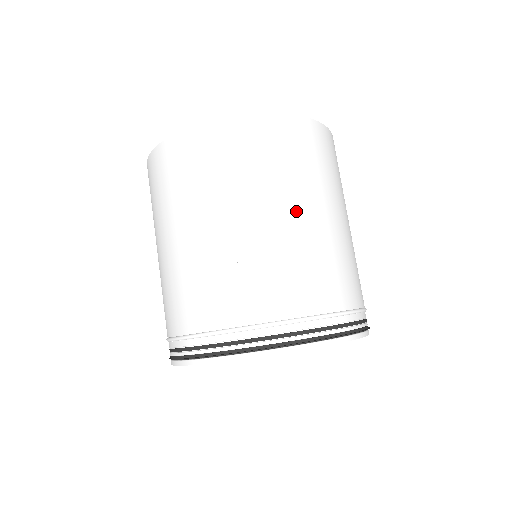
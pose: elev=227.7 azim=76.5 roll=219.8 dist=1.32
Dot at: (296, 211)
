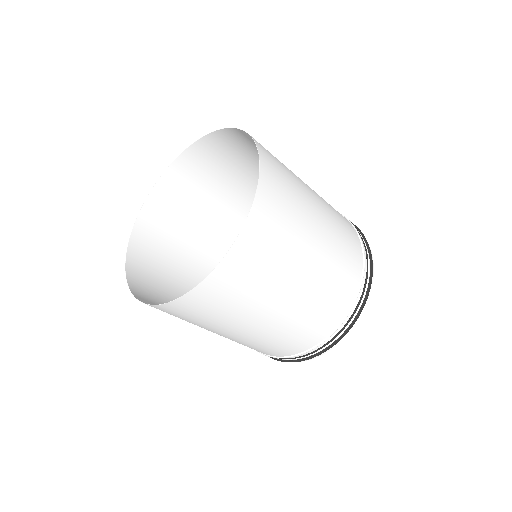
Dot at: (254, 325)
